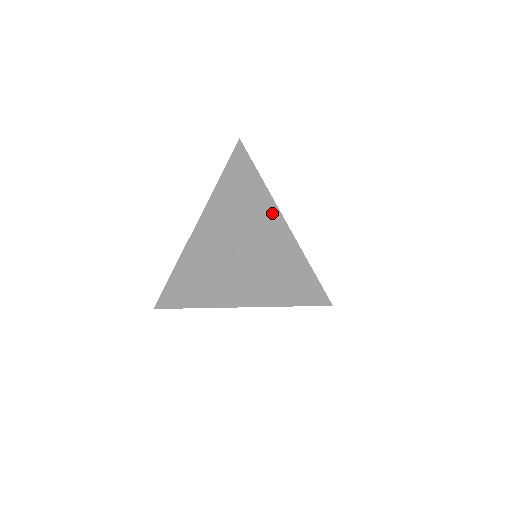
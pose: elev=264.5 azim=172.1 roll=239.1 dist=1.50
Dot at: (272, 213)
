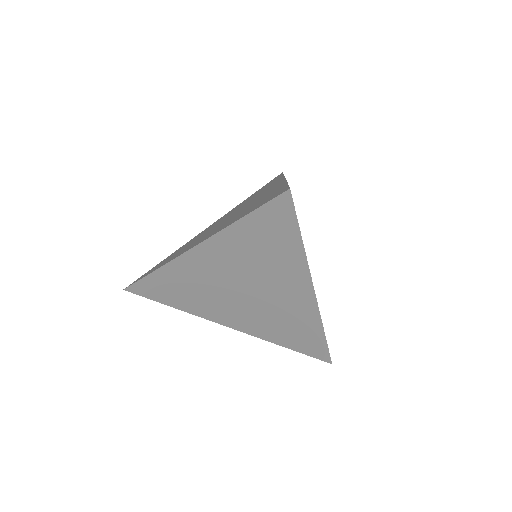
Dot at: (277, 183)
